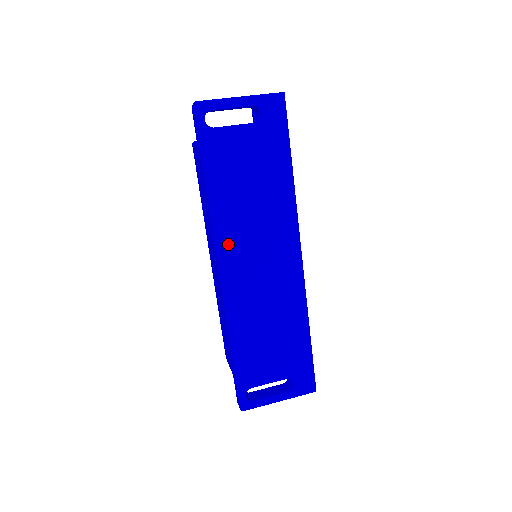
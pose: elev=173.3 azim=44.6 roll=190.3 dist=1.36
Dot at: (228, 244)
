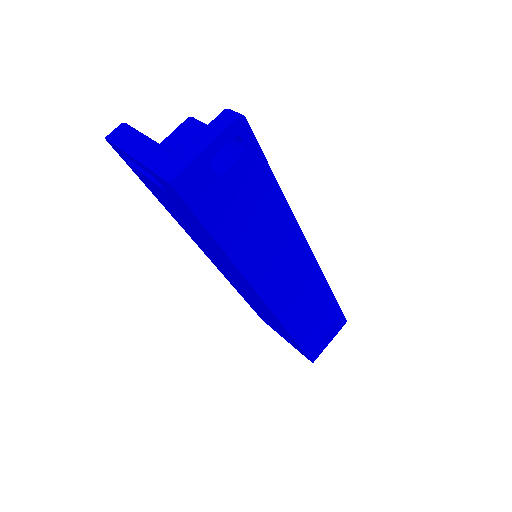
Dot at: (202, 248)
